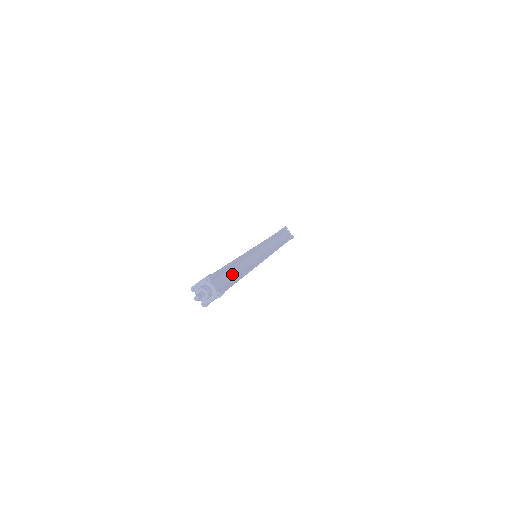
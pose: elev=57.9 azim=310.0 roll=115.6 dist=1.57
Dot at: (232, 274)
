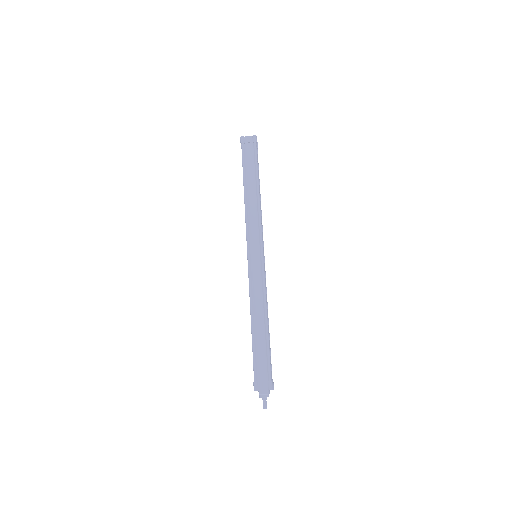
Dot at: (261, 347)
